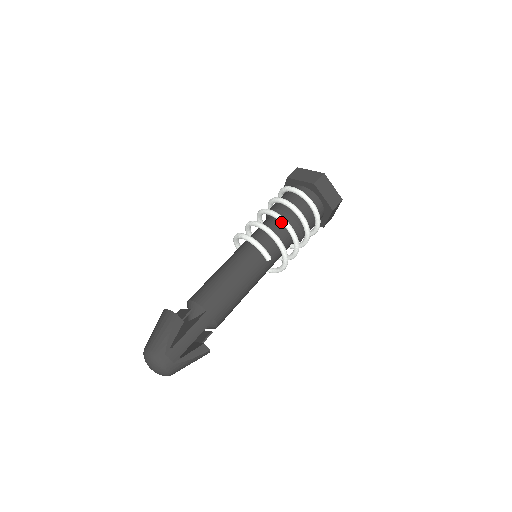
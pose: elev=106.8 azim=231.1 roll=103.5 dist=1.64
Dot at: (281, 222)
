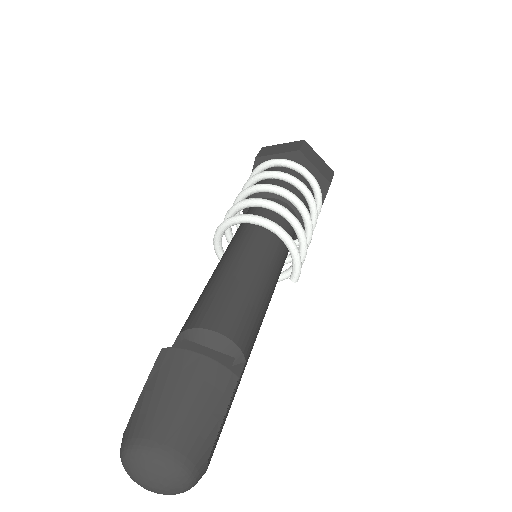
Dot at: (308, 225)
